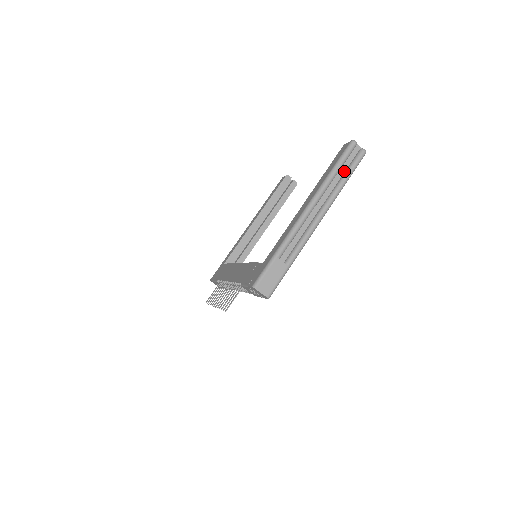
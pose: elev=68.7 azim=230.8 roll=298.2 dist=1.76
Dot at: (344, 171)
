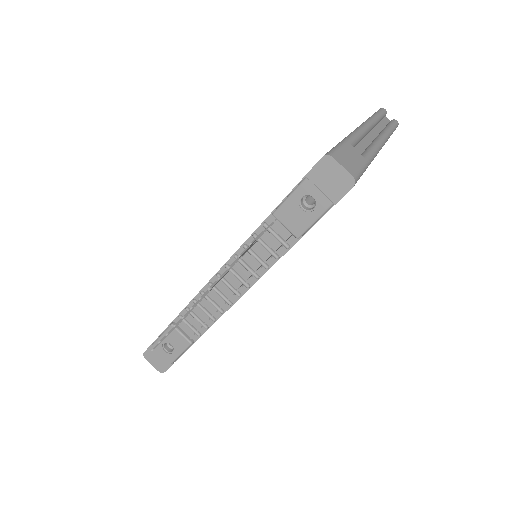
Dot at: (384, 126)
